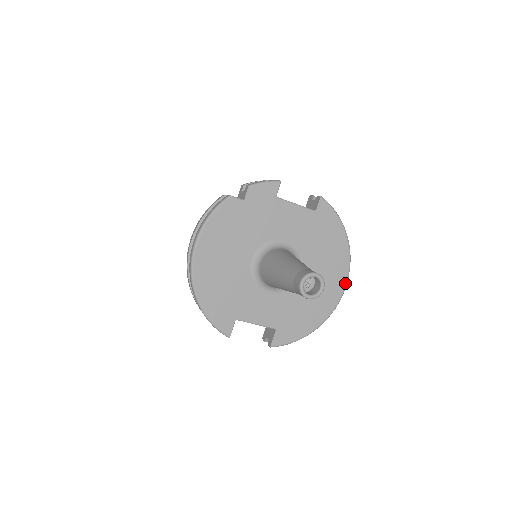
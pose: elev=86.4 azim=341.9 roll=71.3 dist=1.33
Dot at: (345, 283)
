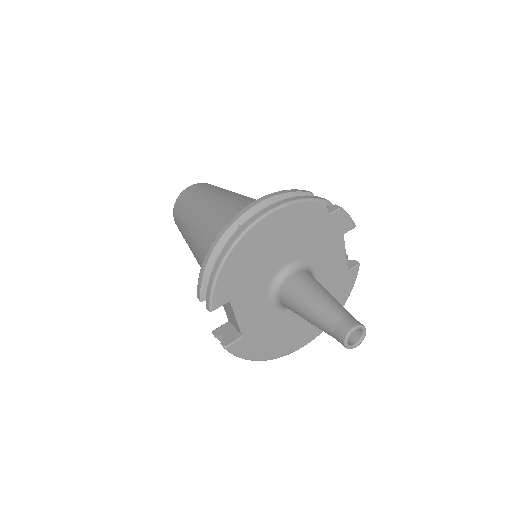
Dot at: (309, 341)
